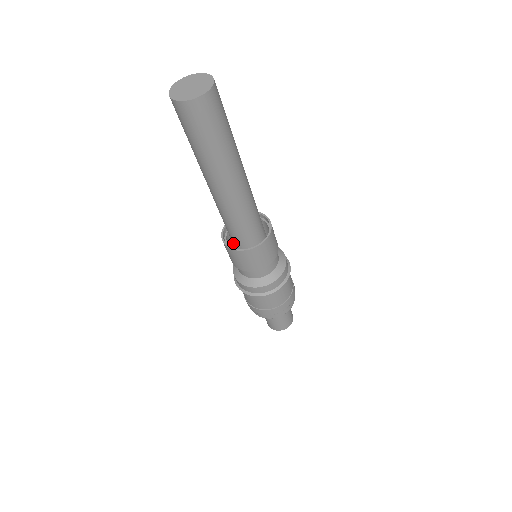
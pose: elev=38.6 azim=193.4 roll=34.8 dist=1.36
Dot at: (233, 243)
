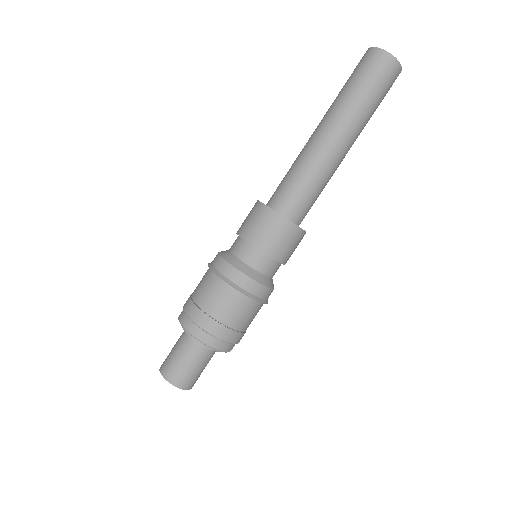
Dot at: occluded
